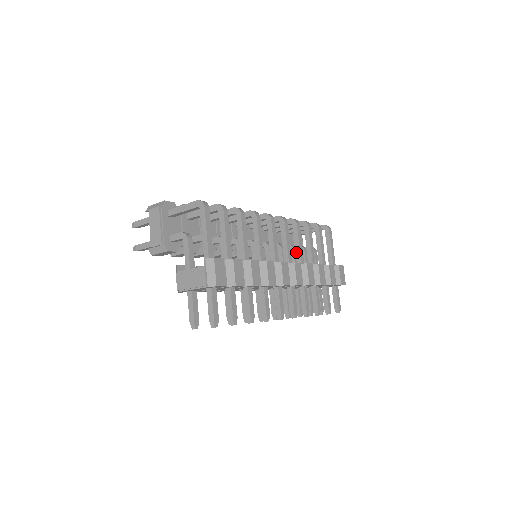
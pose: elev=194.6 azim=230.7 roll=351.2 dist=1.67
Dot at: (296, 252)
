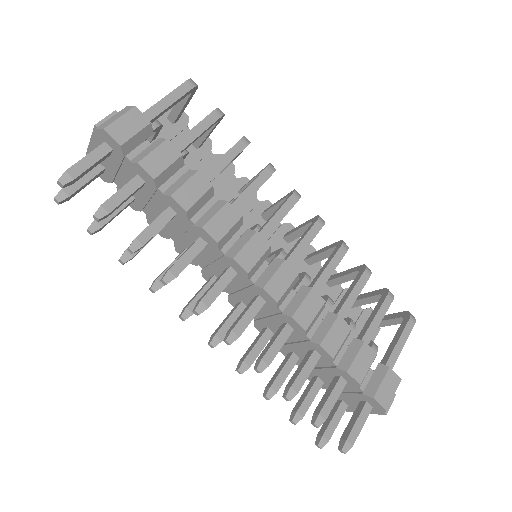
Dot at: (314, 278)
